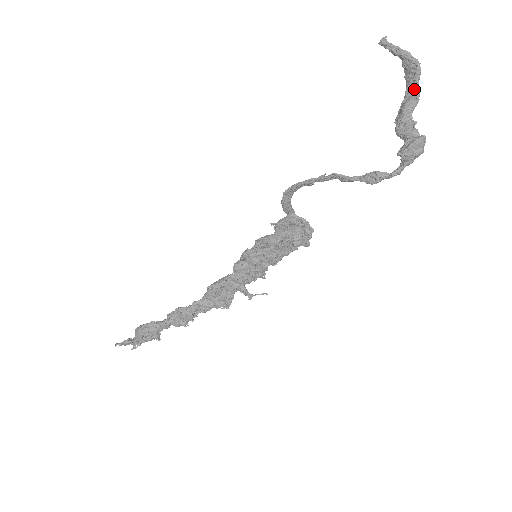
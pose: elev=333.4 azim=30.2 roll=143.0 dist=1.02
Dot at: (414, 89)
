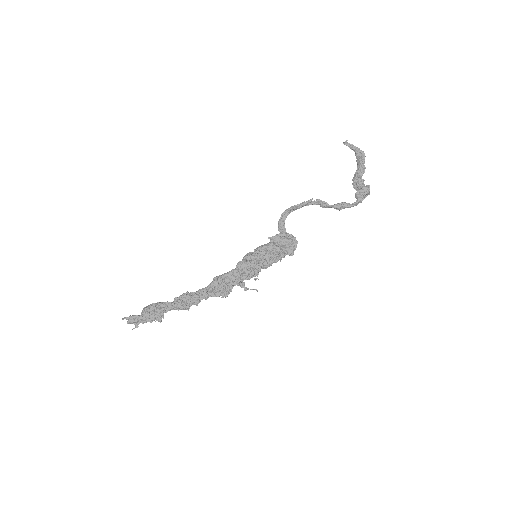
Dot at: (362, 166)
